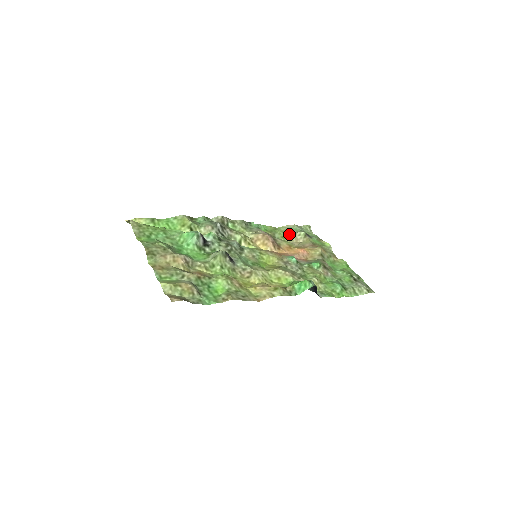
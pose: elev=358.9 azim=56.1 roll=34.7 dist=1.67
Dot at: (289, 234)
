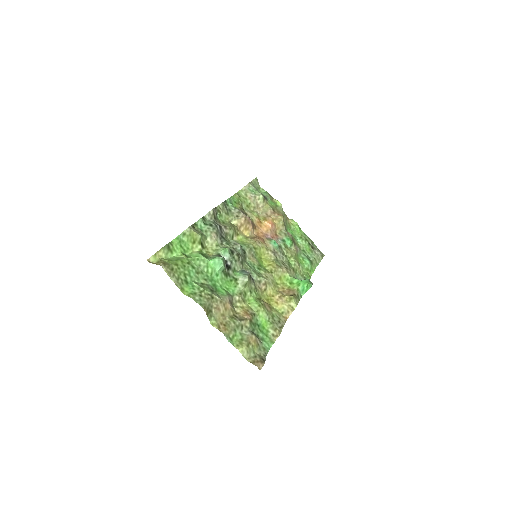
Dot at: (251, 200)
